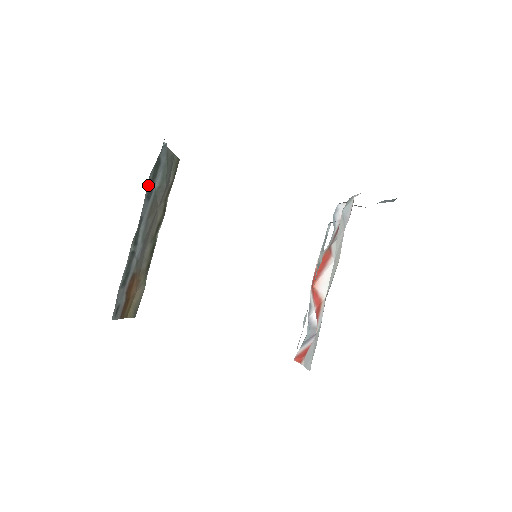
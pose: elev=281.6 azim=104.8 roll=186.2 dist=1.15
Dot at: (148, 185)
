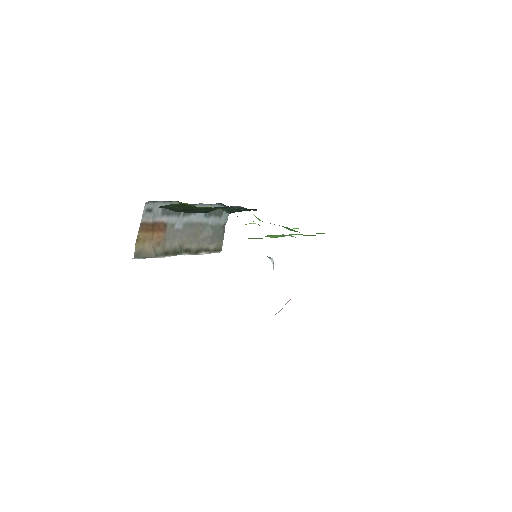
Dot at: (212, 206)
